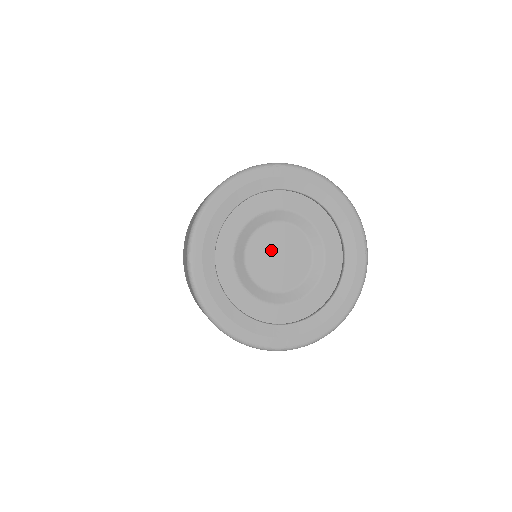
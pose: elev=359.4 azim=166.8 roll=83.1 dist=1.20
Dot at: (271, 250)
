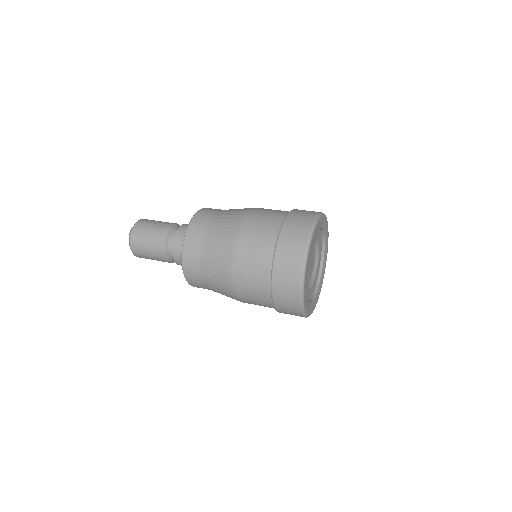
Dot at: (308, 267)
